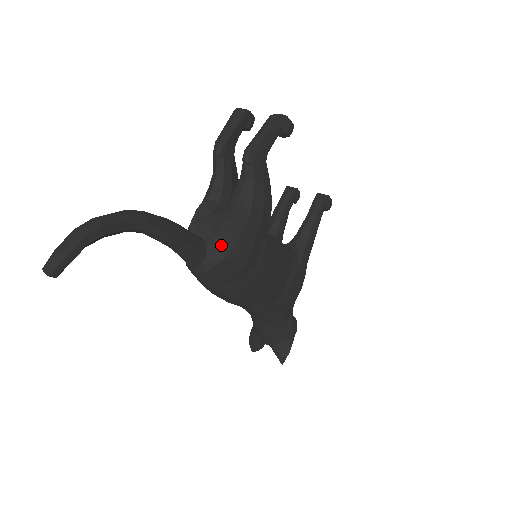
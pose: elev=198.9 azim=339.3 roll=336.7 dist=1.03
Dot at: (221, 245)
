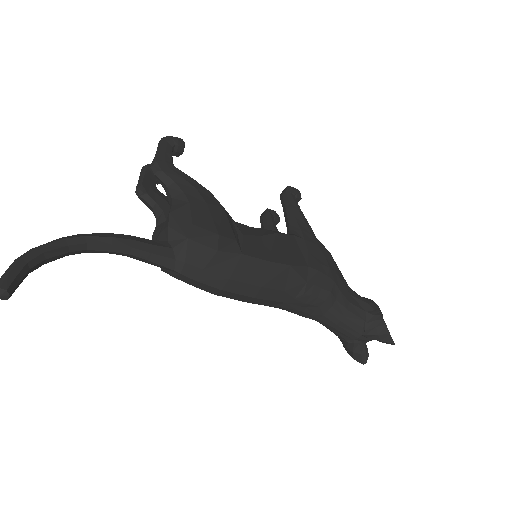
Dot at: (178, 232)
